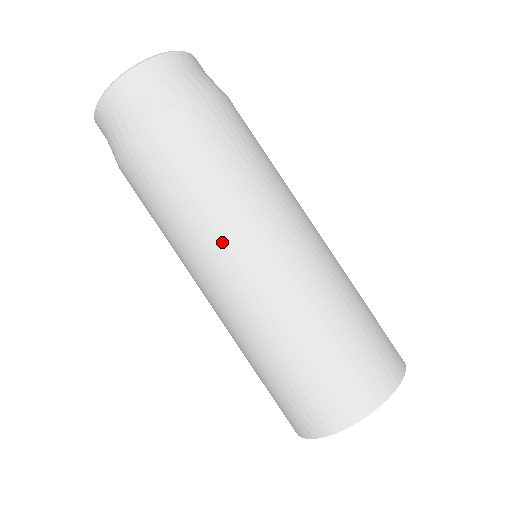
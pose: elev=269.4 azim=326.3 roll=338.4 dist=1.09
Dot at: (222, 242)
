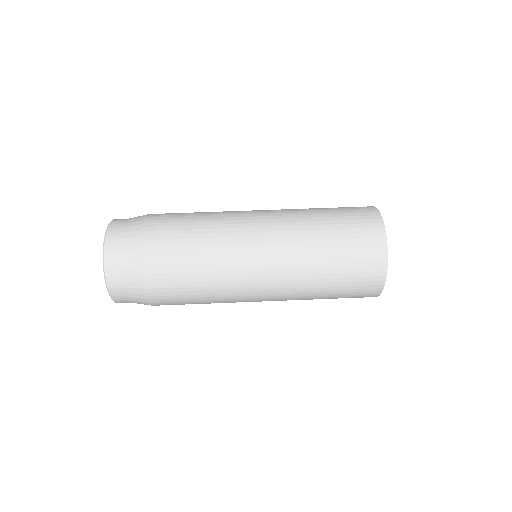
Dot at: (237, 276)
